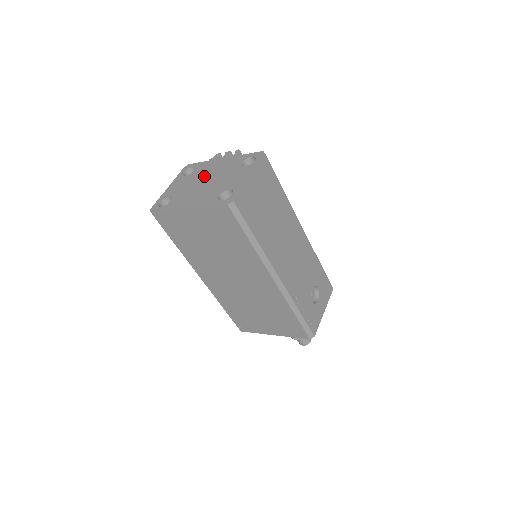
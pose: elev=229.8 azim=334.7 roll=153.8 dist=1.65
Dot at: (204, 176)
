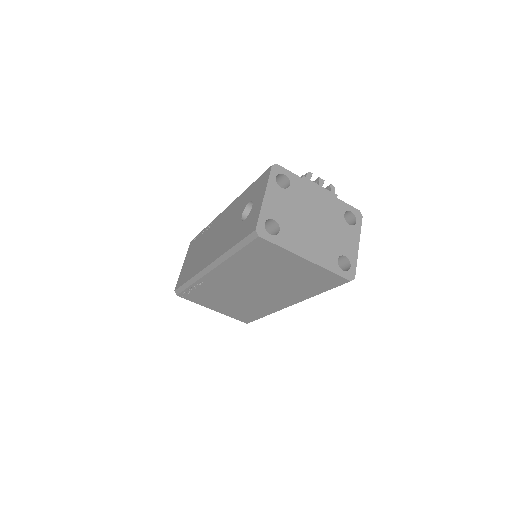
Dot at: (308, 209)
